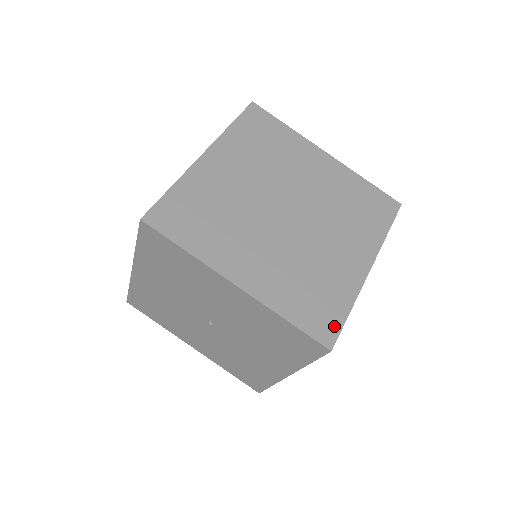
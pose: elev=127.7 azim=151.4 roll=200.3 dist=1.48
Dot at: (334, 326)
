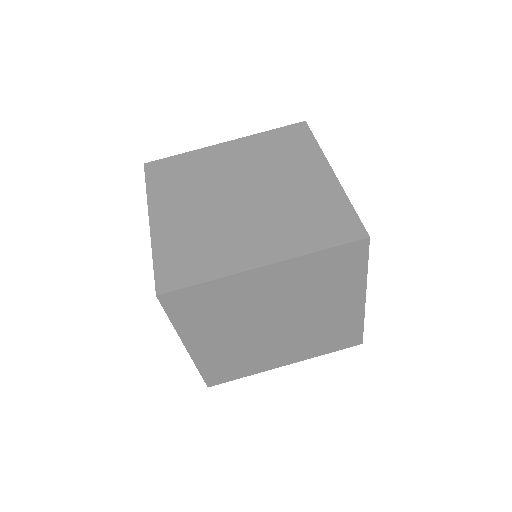
Dot at: (179, 282)
